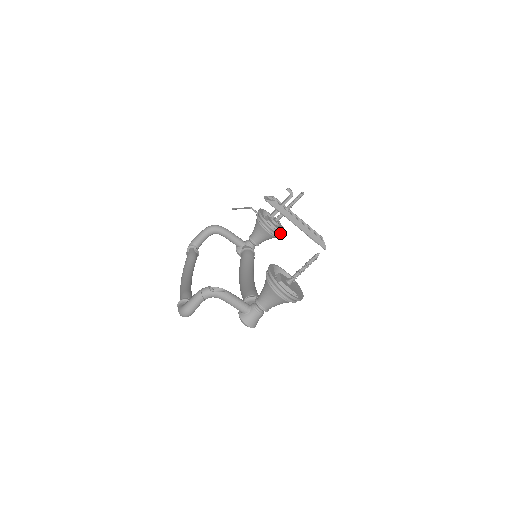
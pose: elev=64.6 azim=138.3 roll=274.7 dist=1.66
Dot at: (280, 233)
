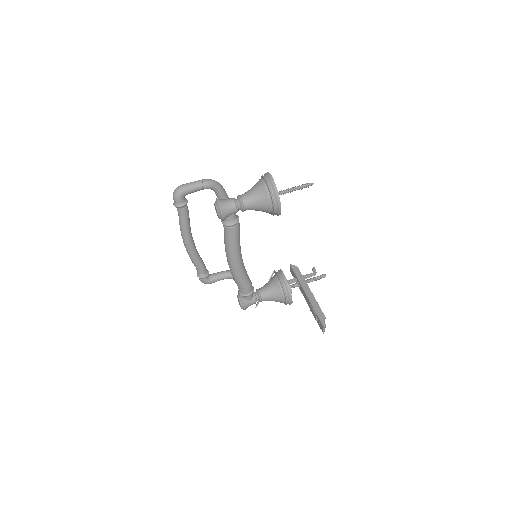
Dot at: (287, 282)
